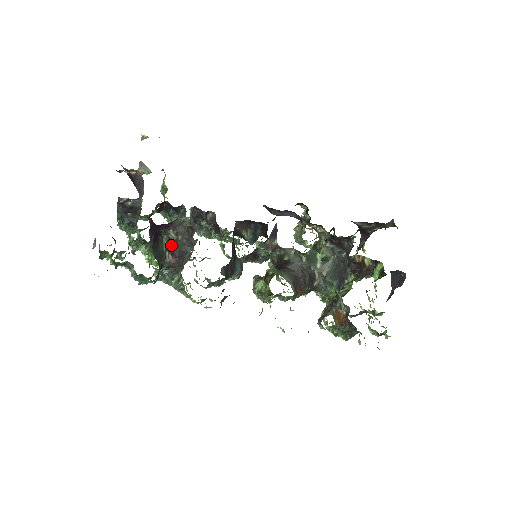
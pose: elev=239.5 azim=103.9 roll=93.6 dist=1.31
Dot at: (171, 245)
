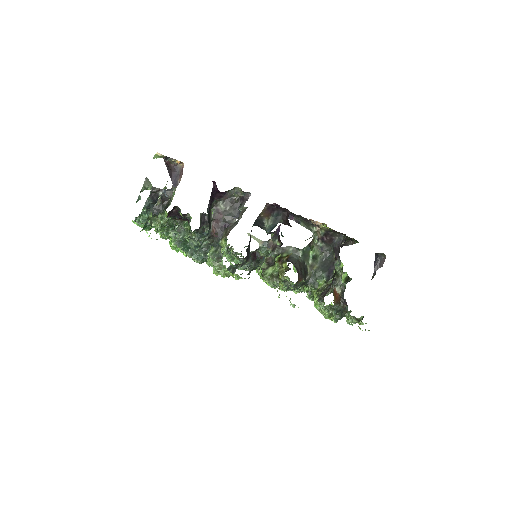
Dot at: (217, 216)
